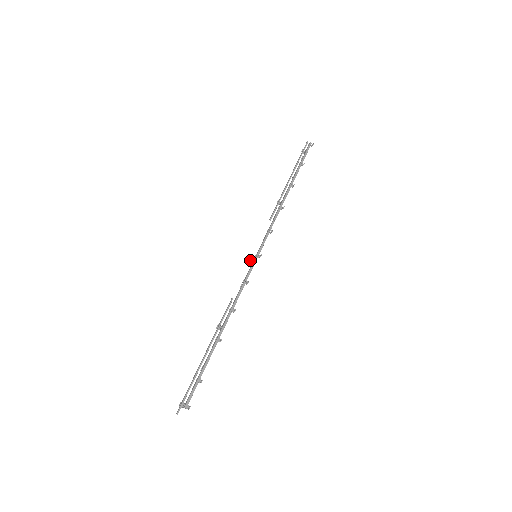
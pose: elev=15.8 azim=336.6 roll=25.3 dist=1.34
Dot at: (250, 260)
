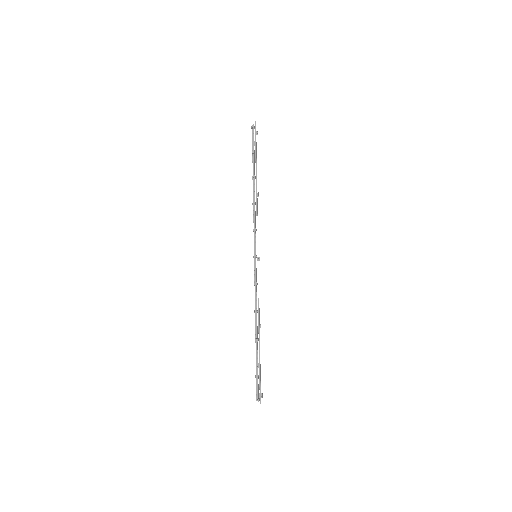
Dot at: (258, 259)
